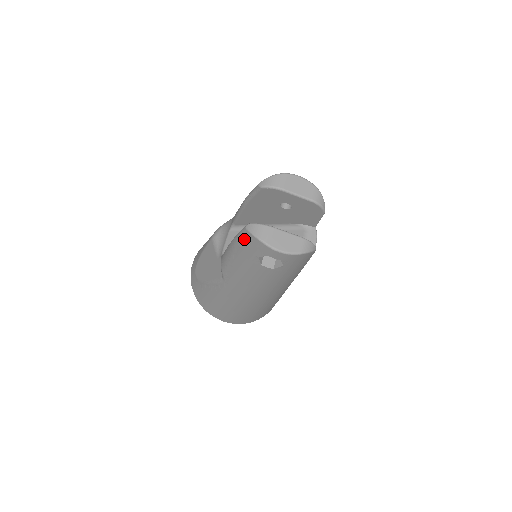
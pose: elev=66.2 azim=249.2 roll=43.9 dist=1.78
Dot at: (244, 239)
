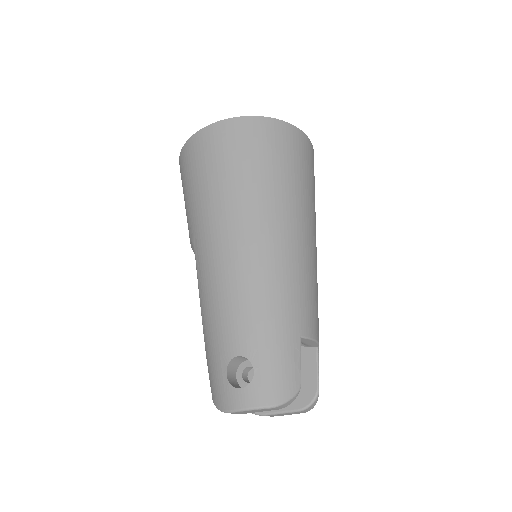
Dot at: occluded
